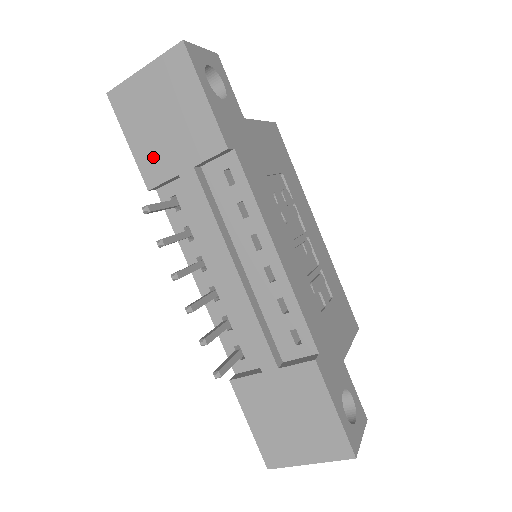
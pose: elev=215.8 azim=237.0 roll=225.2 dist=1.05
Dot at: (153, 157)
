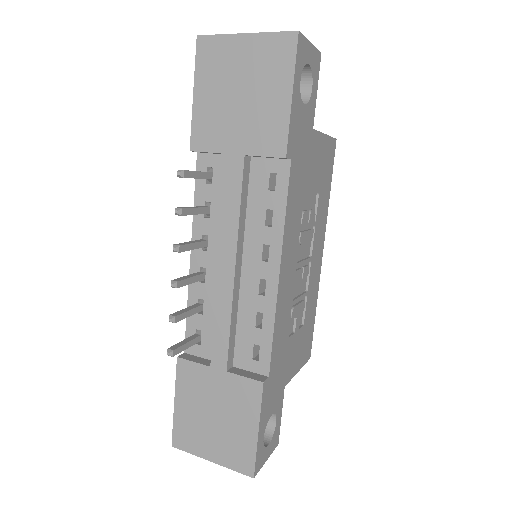
Dot at: (211, 123)
